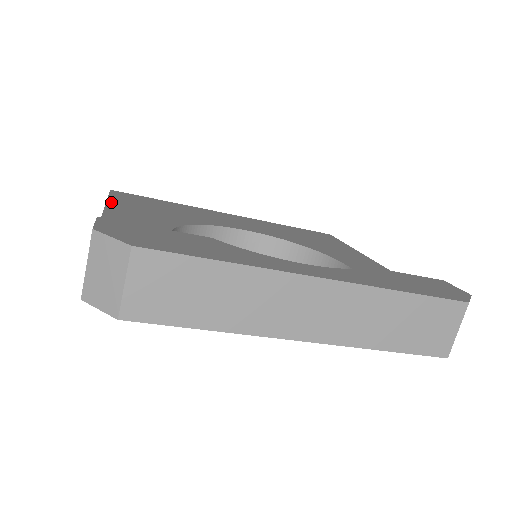
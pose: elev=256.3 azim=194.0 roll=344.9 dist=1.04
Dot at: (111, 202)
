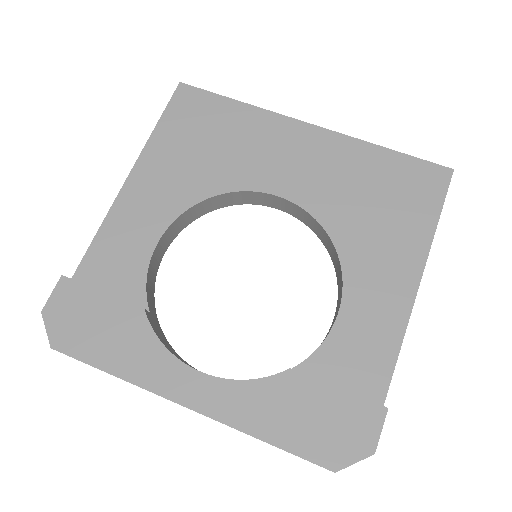
Dot at: (151, 143)
